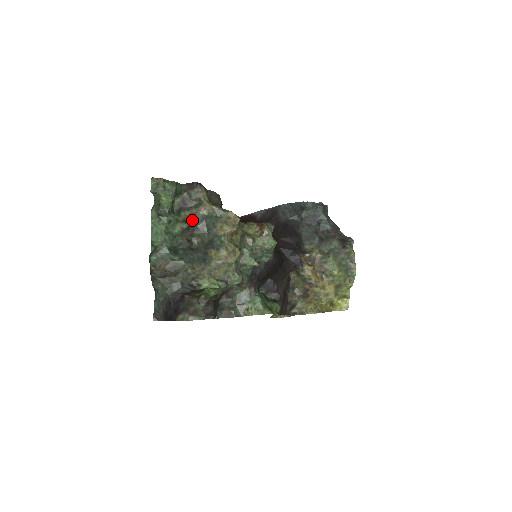
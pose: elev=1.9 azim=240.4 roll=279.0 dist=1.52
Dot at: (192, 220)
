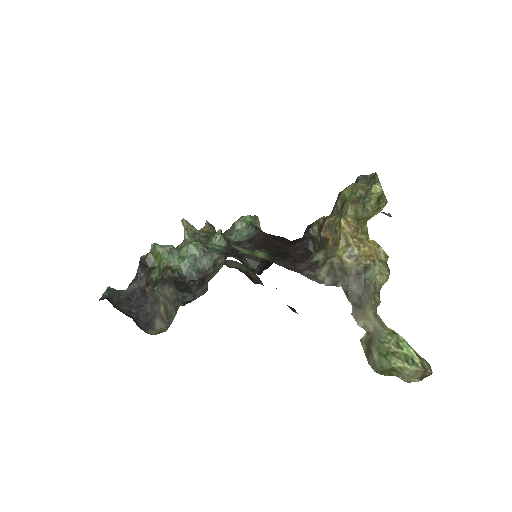
Dot at: occluded
